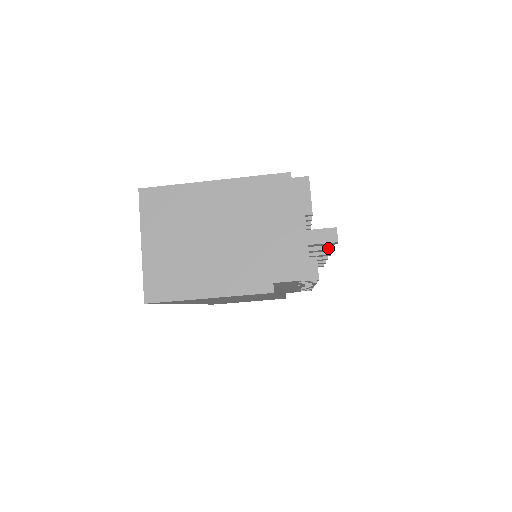
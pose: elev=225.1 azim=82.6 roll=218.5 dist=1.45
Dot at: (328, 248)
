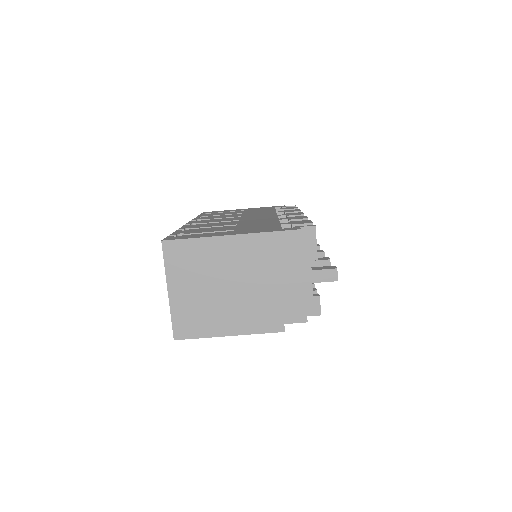
Dot at: occluded
